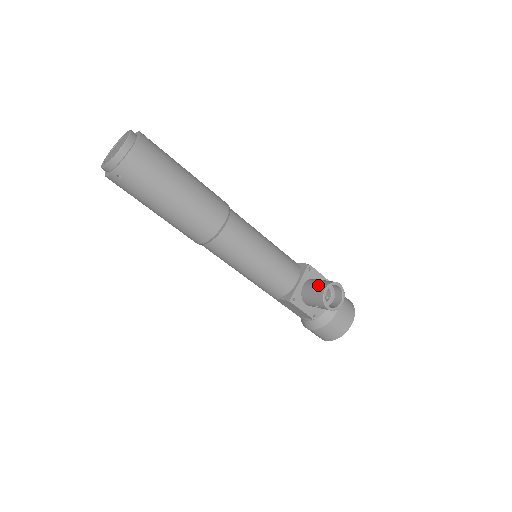
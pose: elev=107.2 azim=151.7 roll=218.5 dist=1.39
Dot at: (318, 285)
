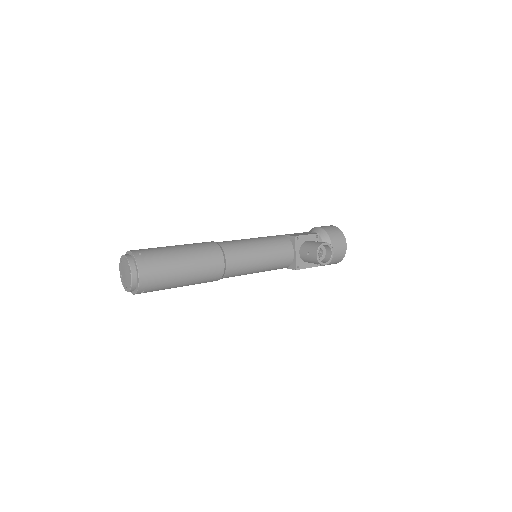
Dot at: (310, 252)
